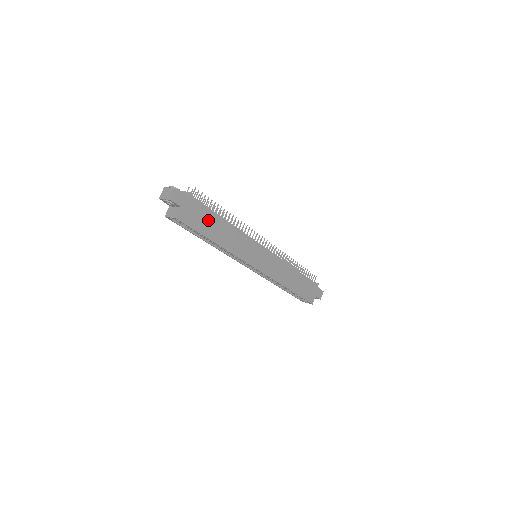
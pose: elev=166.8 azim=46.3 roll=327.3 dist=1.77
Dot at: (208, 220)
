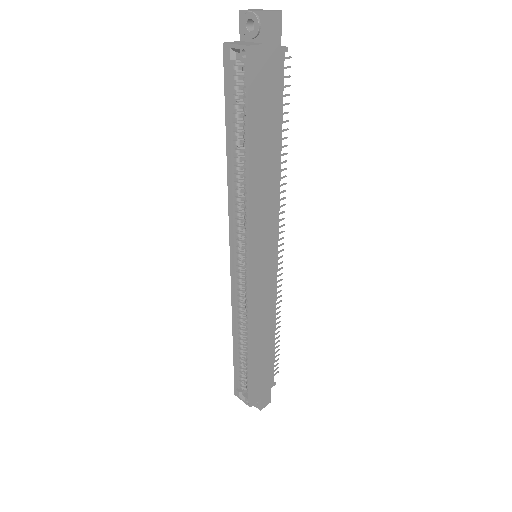
Dot at: (269, 115)
